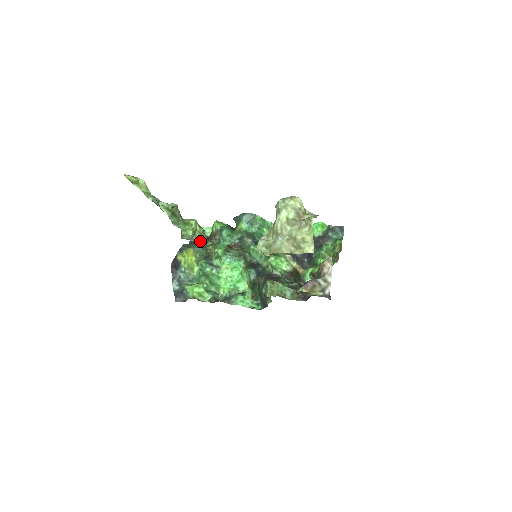
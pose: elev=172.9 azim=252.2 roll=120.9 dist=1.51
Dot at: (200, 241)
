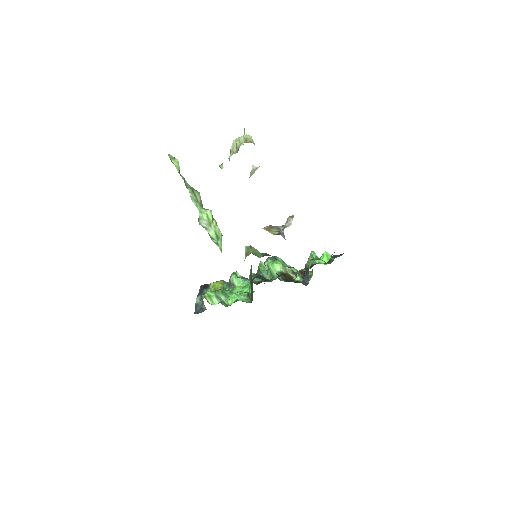
Dot at: (216, 239)
